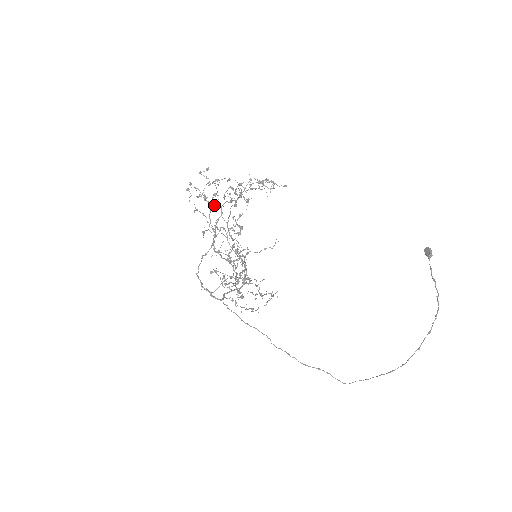
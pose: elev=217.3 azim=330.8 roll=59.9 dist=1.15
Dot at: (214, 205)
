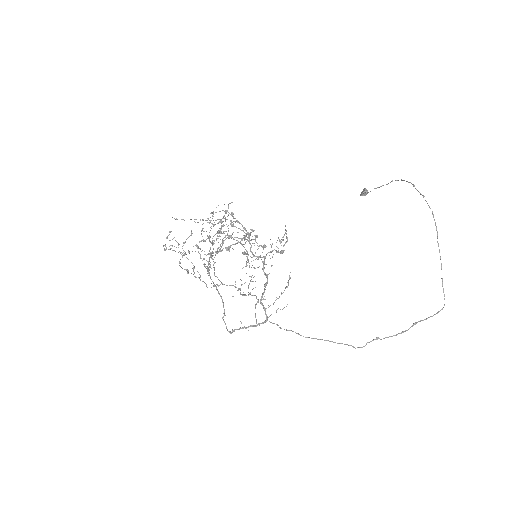
Dot at: occluded
